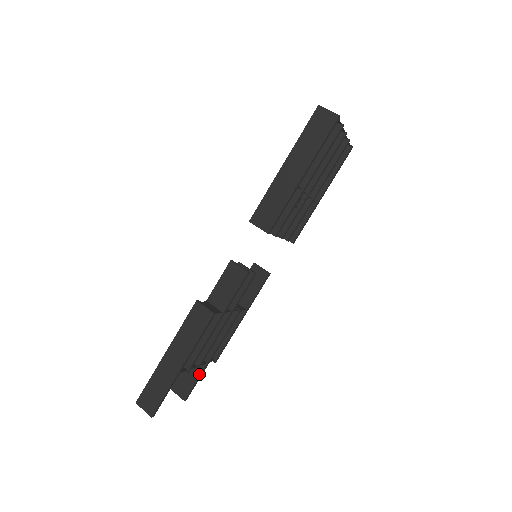
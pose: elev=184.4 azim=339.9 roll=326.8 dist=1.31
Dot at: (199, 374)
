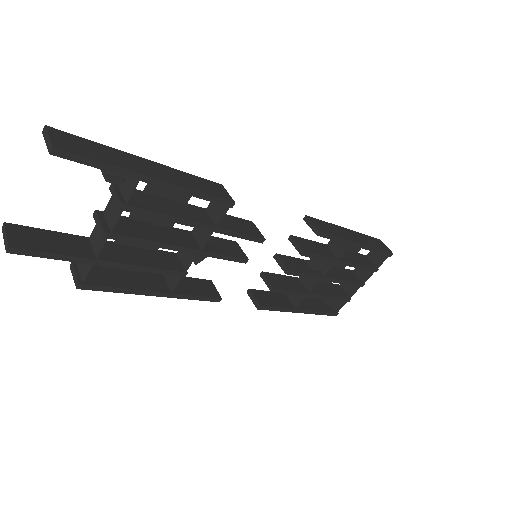
Dot at: (72, 254)
